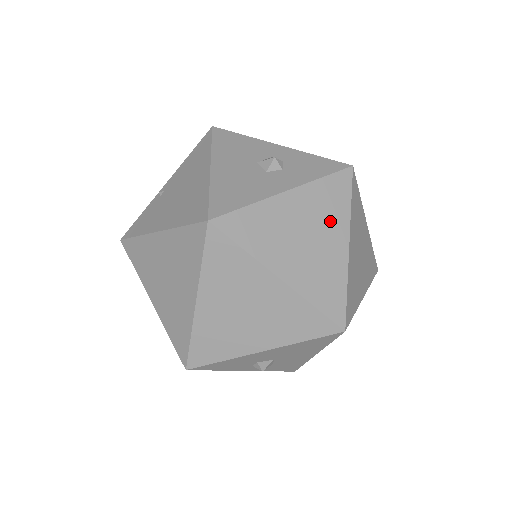
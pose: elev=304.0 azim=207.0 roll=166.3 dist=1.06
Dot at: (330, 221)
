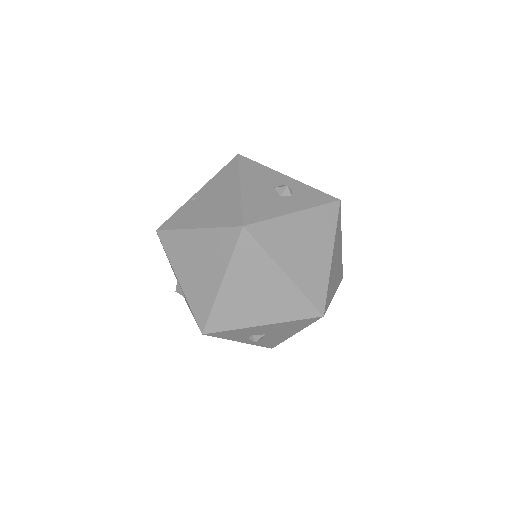
Dot at: (322, 237)
